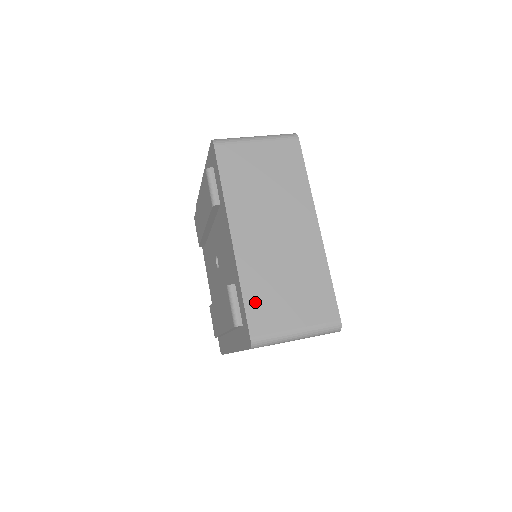
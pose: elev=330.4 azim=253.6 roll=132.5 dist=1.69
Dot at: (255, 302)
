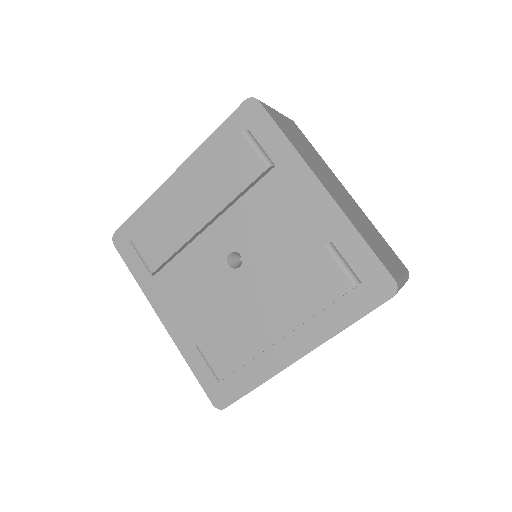
Dot at: (373, 248)
